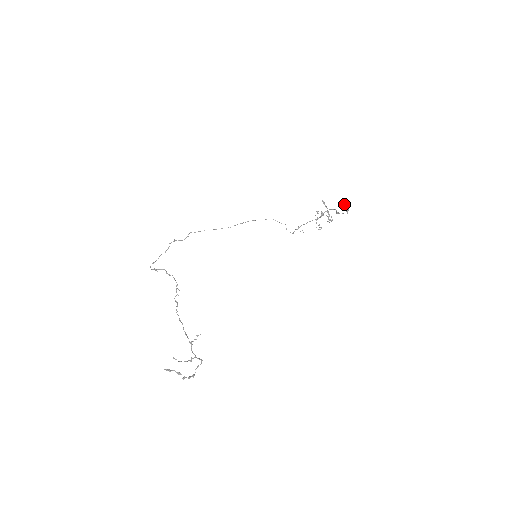
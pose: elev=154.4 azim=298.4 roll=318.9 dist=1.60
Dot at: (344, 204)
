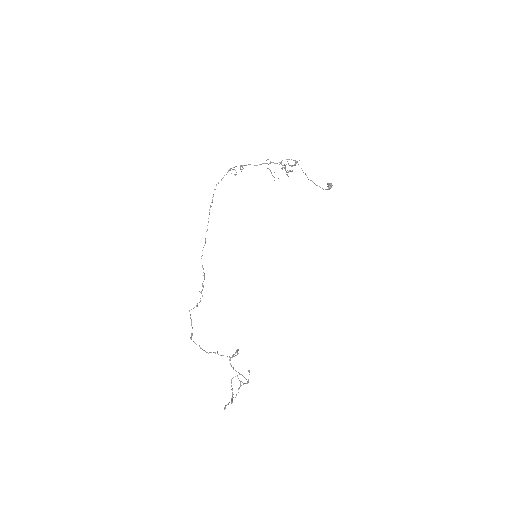
Dot at: (331, 185)
